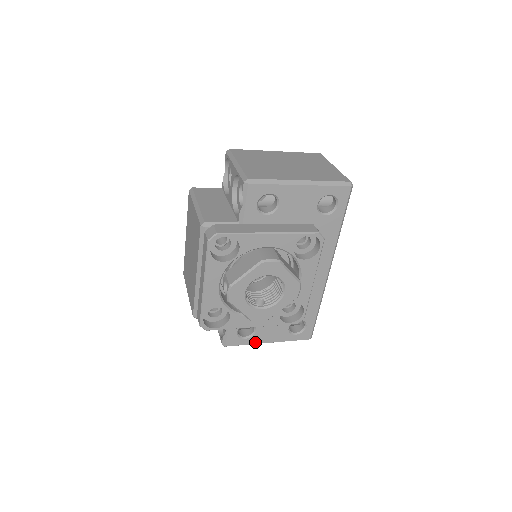
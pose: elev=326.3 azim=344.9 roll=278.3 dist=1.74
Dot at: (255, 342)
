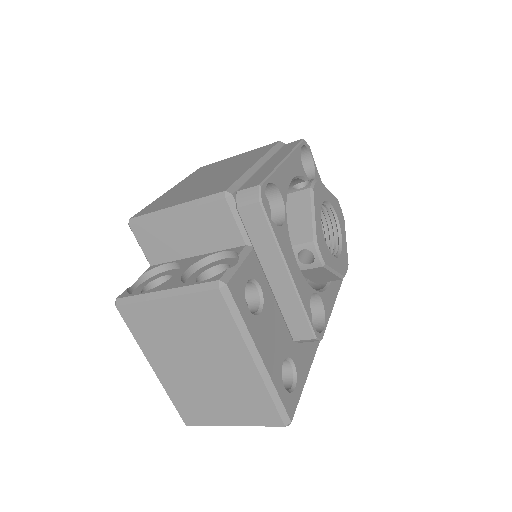
Dot at: (251, 332)
